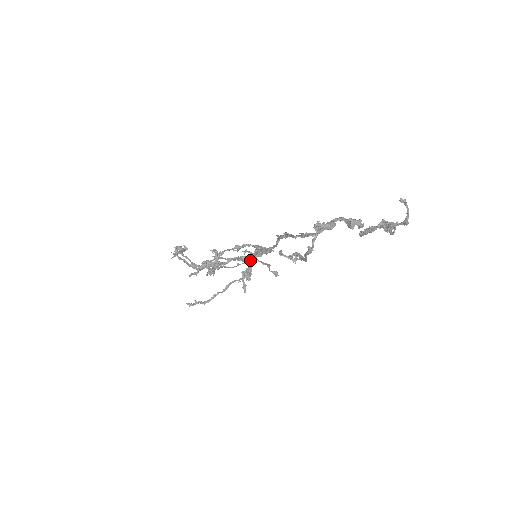
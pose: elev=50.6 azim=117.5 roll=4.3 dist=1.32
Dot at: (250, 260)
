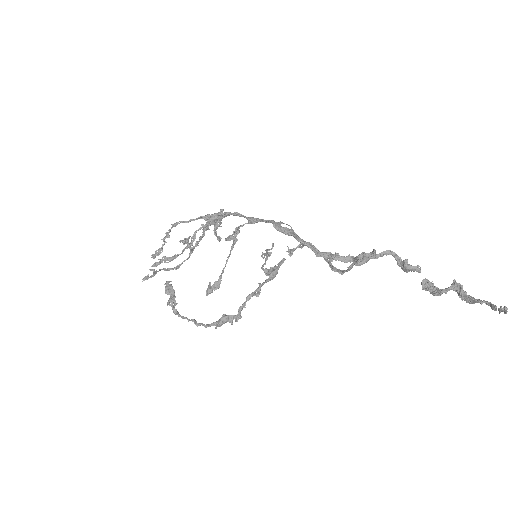
Dot at: (235, 239)
